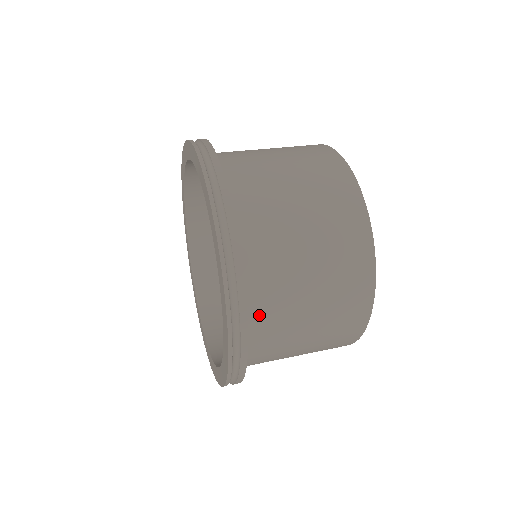
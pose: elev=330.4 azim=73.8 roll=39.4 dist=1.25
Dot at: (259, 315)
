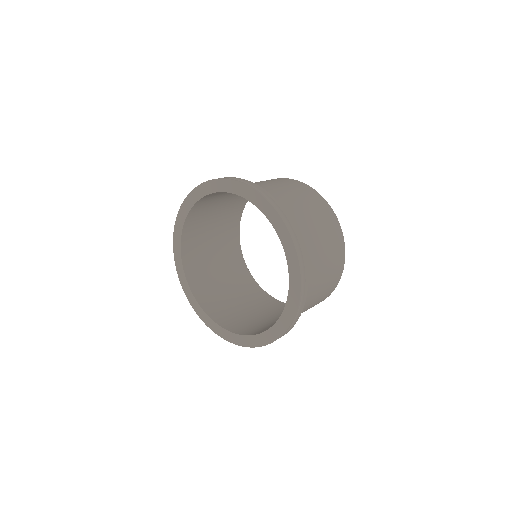
Dot at: occluded
